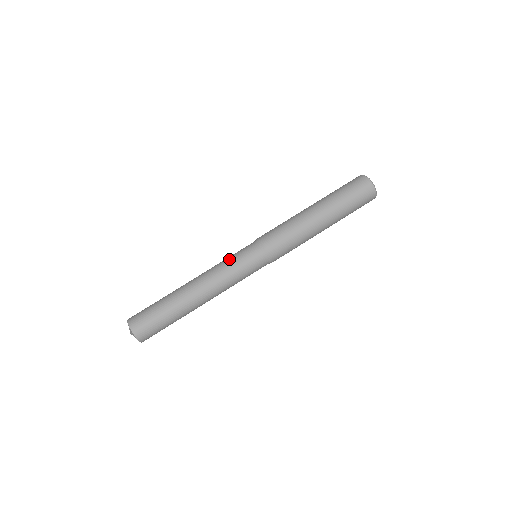
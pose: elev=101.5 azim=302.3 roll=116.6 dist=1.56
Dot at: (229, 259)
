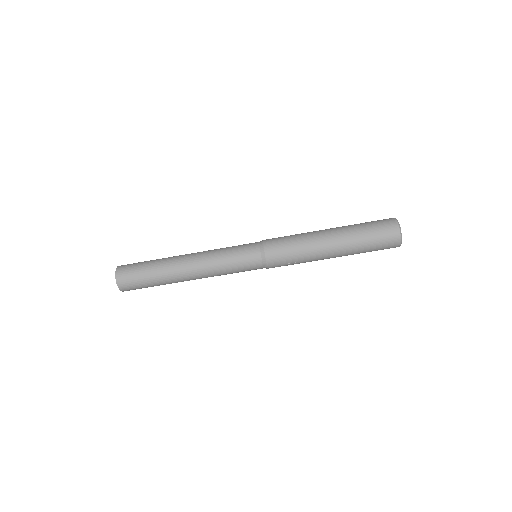
Dot at: (228, 252)
